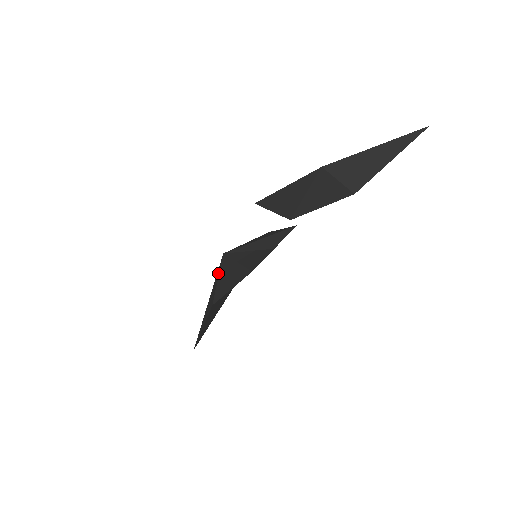
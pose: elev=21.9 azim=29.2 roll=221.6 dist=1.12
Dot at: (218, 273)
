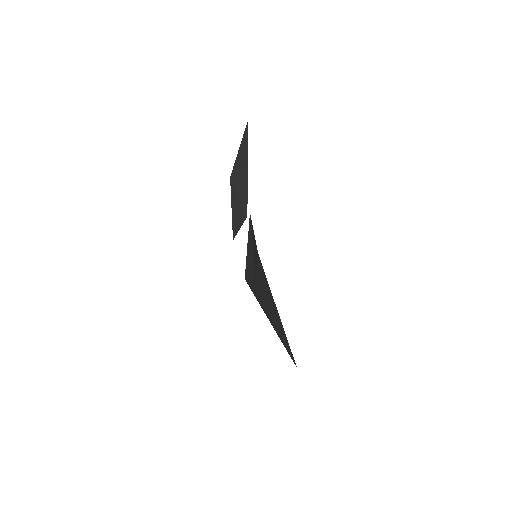
Dot at: (250, 286)
